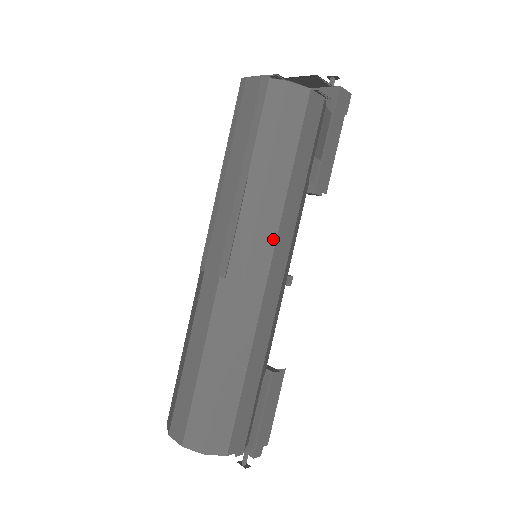
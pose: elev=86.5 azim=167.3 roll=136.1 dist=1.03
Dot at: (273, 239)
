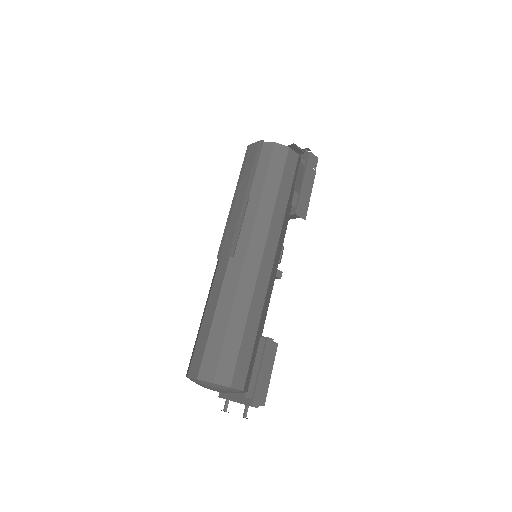
Dot at: (266, 233)
